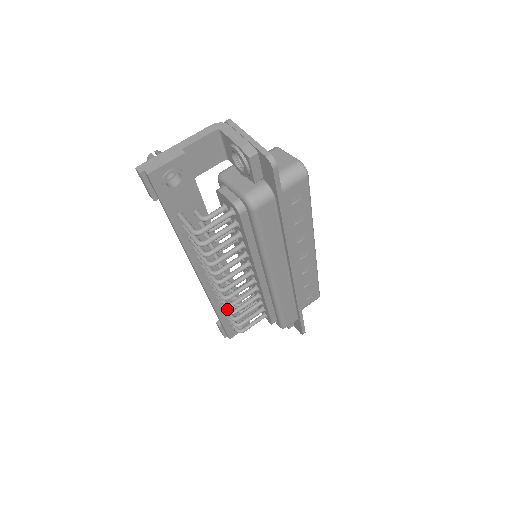
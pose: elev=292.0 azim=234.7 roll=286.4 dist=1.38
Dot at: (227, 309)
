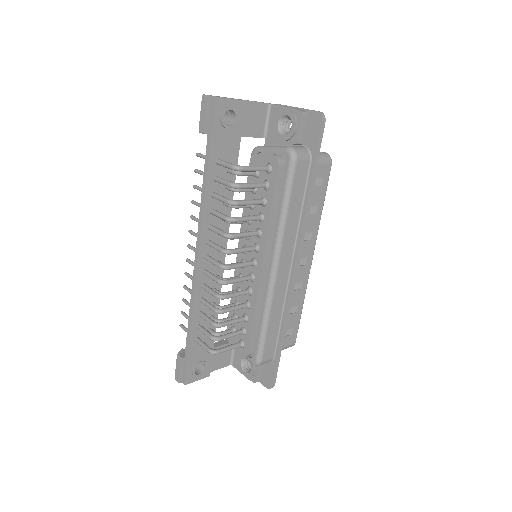
Dot at: (214, 307)
